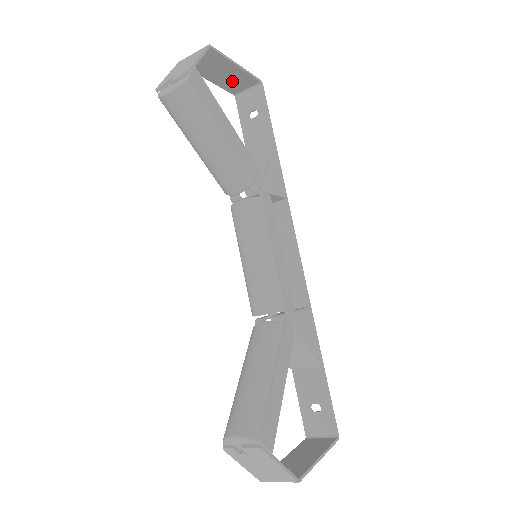
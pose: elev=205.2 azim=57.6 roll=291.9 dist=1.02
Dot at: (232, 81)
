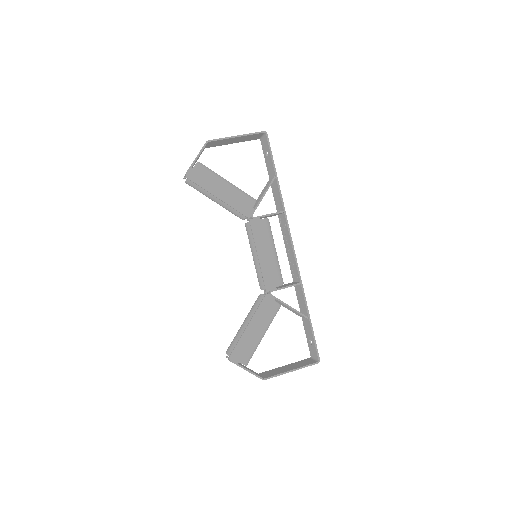
Dot at: (246, 139)
